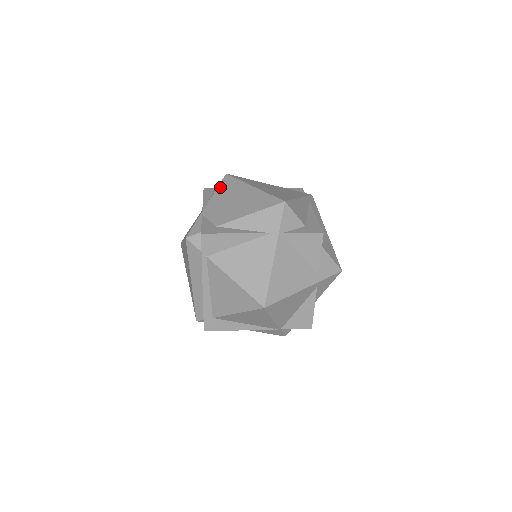
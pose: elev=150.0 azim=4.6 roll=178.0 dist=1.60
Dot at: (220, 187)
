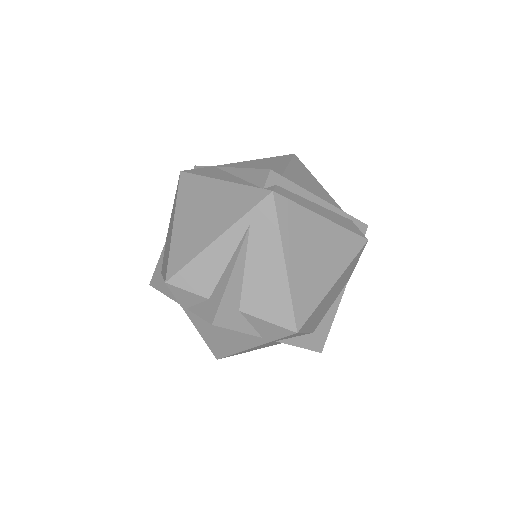
Dot at: (174, 199)
